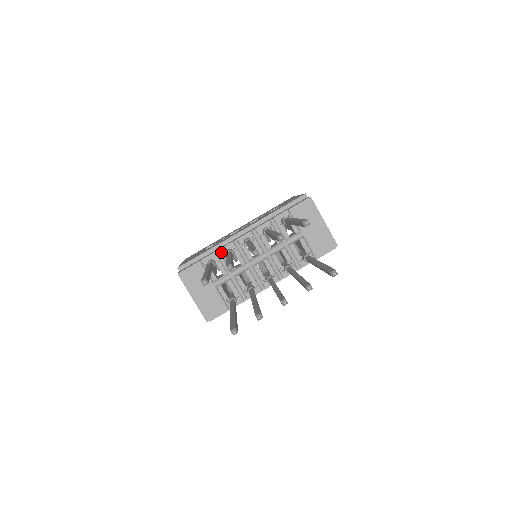
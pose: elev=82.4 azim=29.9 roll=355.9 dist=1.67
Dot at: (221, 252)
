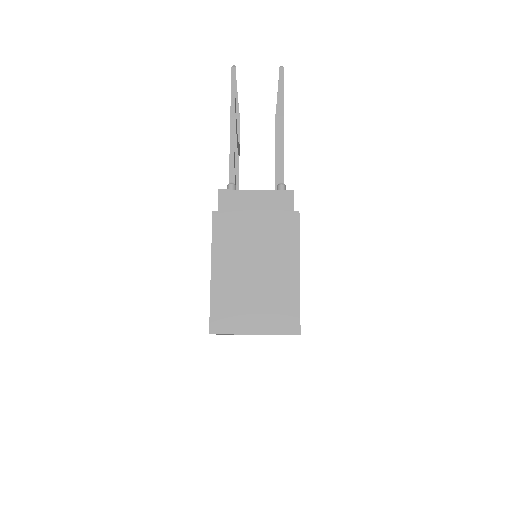
Dot at: occluded
